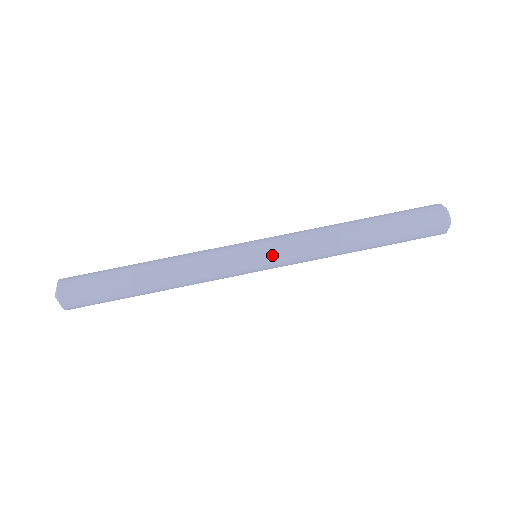
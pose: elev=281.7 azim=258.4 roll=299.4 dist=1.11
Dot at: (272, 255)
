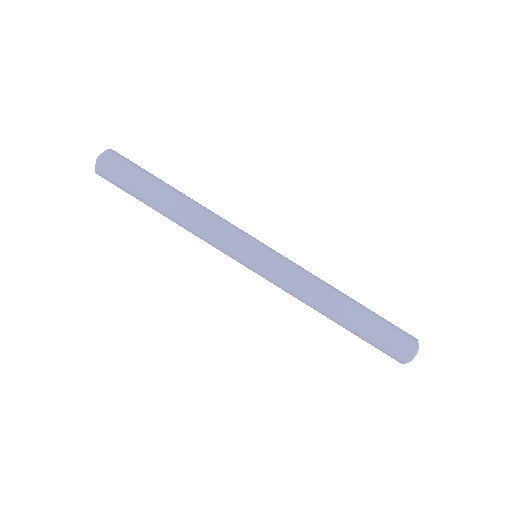
Dot at: (272, 257)
